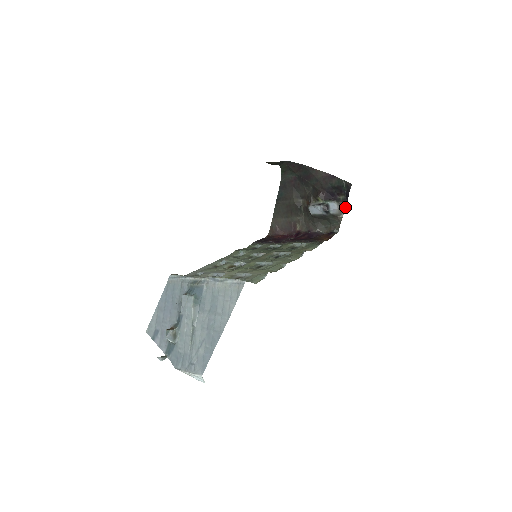
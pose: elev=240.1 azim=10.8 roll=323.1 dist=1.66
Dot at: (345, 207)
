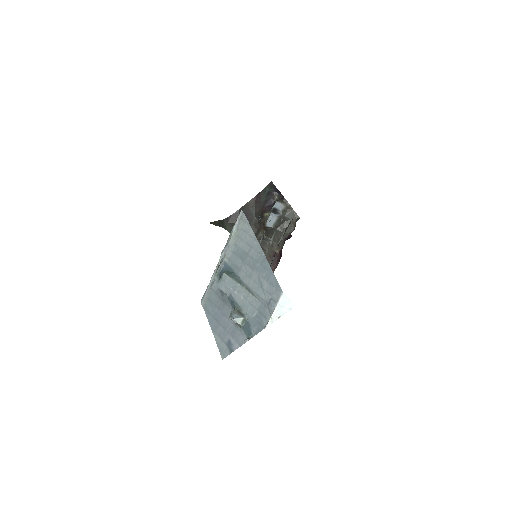
Dot at: (285, 199)
